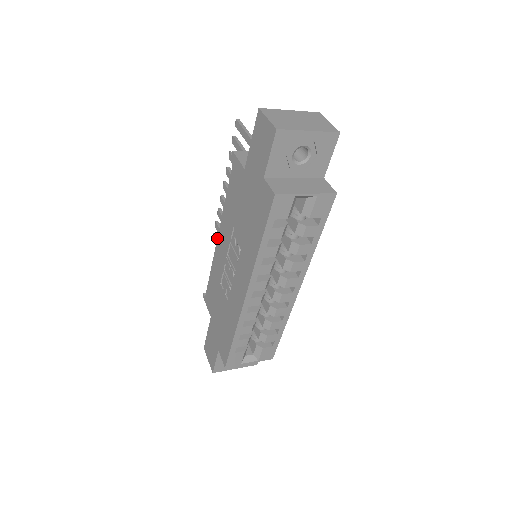
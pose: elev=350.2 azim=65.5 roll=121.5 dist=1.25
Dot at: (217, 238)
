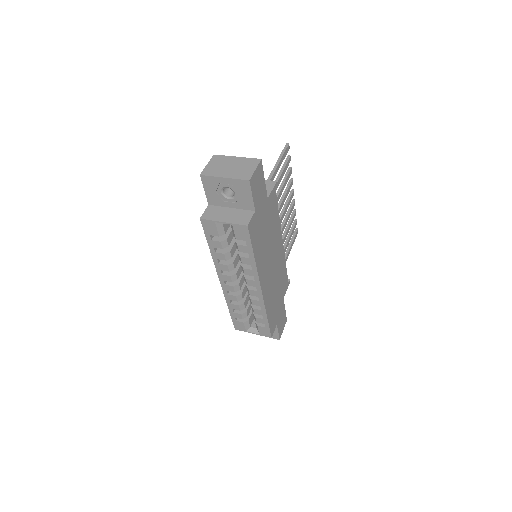
Dot at: occluded
